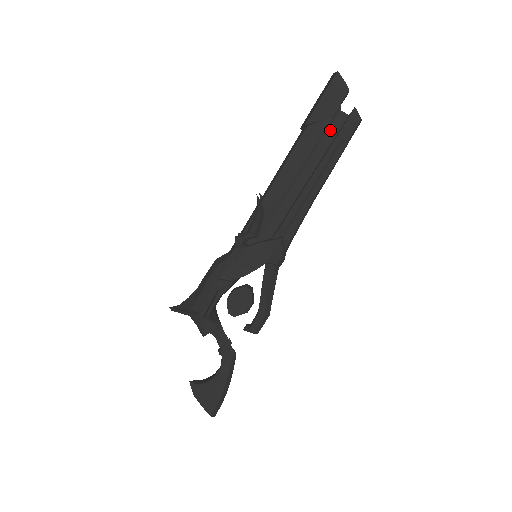
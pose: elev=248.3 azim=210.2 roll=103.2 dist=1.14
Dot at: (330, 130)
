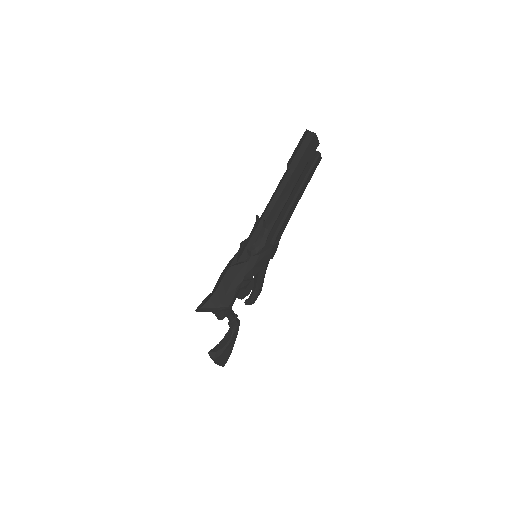
Dot at: (306, 168)
